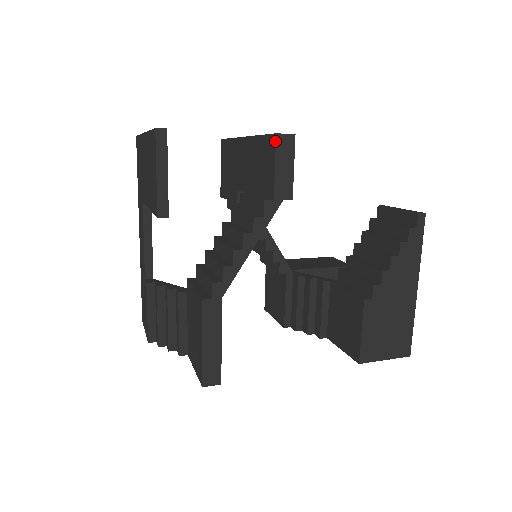
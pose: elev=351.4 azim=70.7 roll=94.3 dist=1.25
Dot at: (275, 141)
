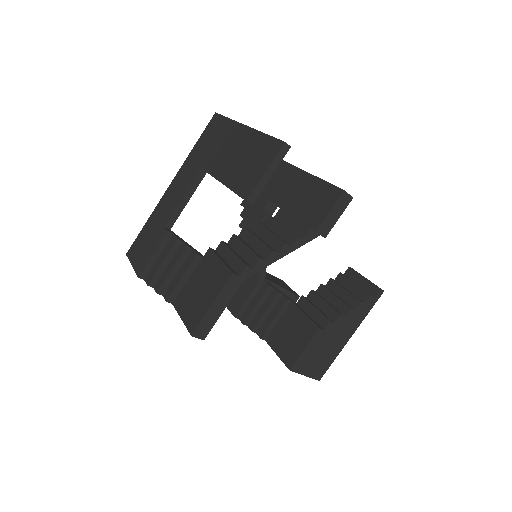
Dot at: (340, 194)
